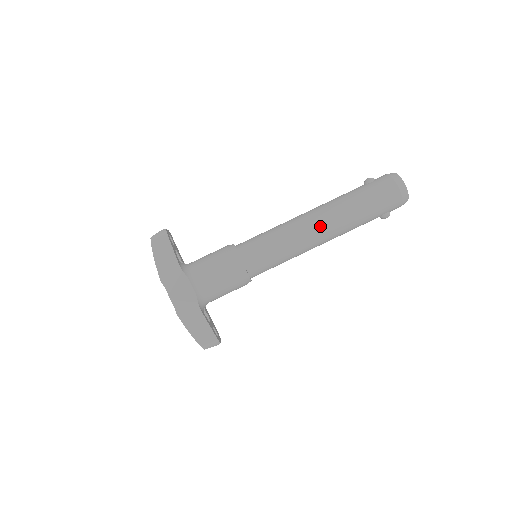
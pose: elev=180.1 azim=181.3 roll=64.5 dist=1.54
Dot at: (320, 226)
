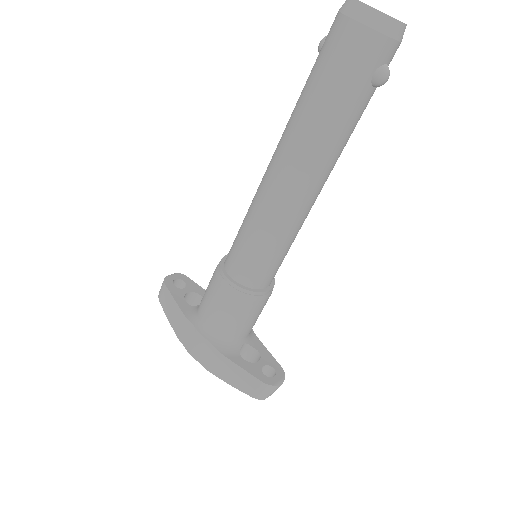
Dot at: (282, 173)
